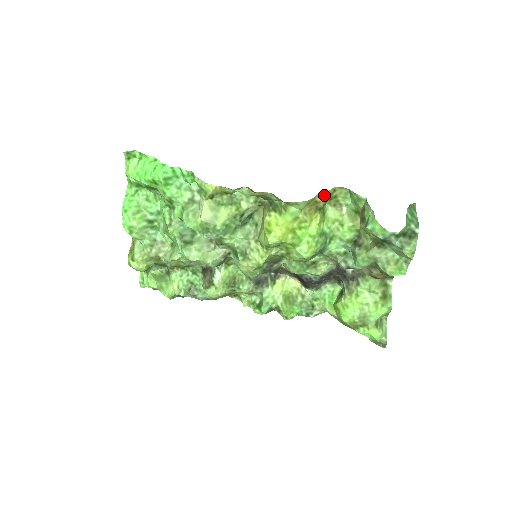
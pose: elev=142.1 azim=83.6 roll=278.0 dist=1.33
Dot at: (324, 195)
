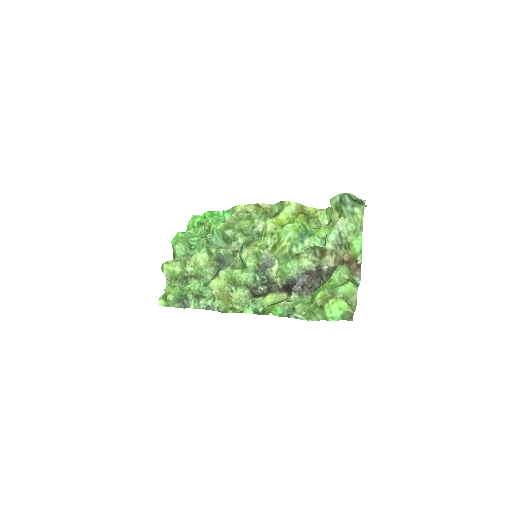
Dot at: (309, 209)
